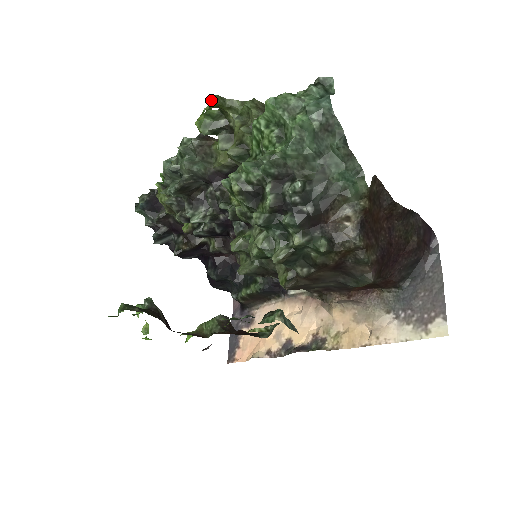
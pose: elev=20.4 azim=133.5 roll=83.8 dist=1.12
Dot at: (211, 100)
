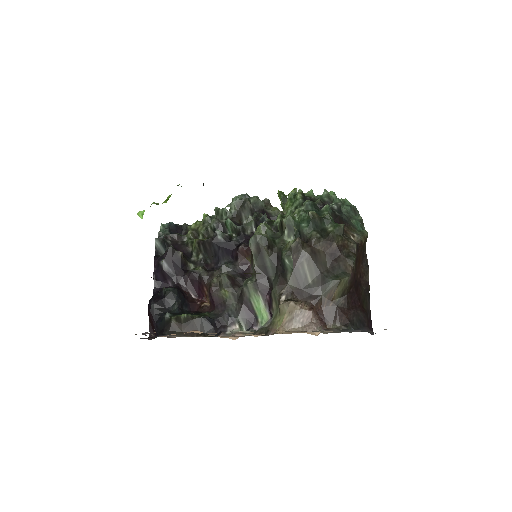
Dot at: (296, 188)
